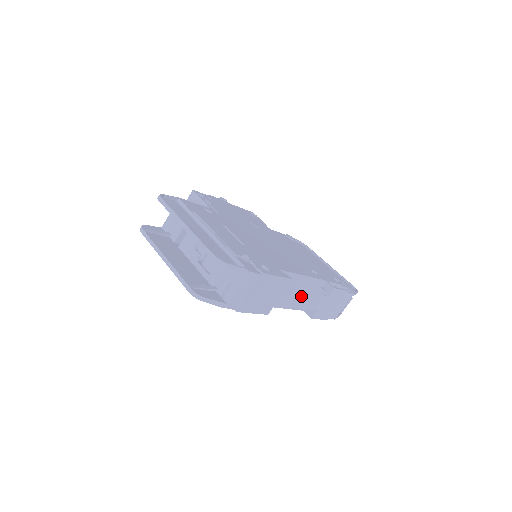
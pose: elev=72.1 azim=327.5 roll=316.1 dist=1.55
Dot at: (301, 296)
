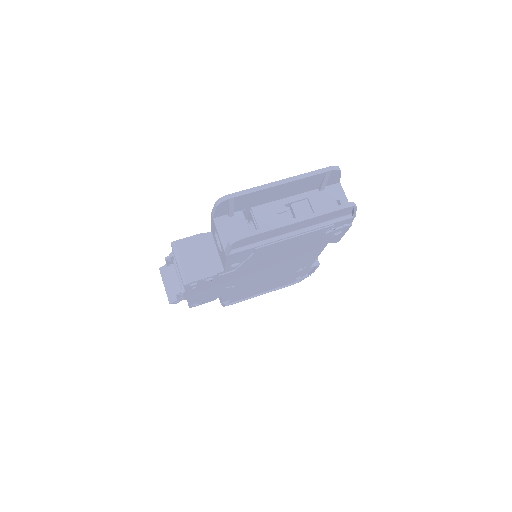
Dot at: occluded
